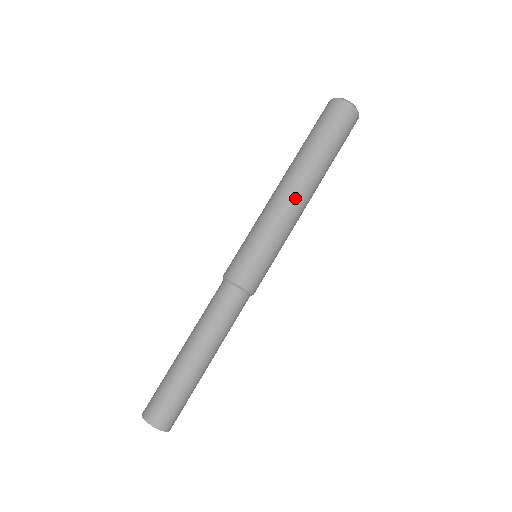
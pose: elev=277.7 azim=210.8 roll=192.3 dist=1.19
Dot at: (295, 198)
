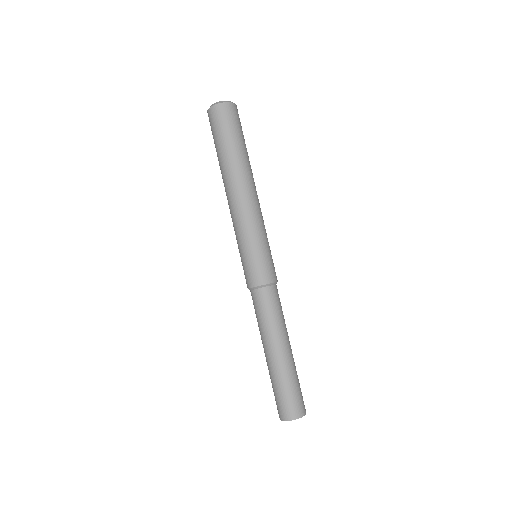
Dot at: (233, 200)
